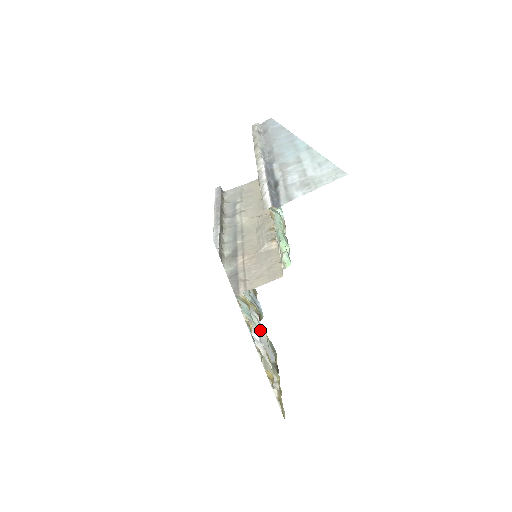
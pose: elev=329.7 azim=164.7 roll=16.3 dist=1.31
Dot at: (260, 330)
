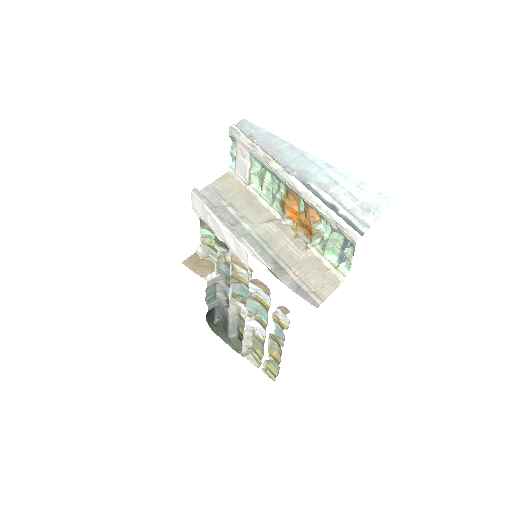
Dot at: (235, 314)
